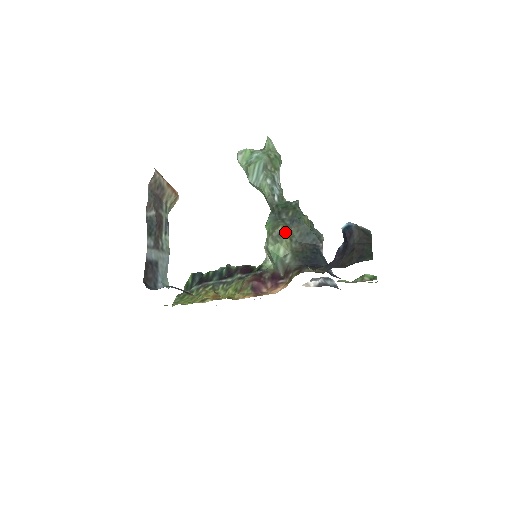
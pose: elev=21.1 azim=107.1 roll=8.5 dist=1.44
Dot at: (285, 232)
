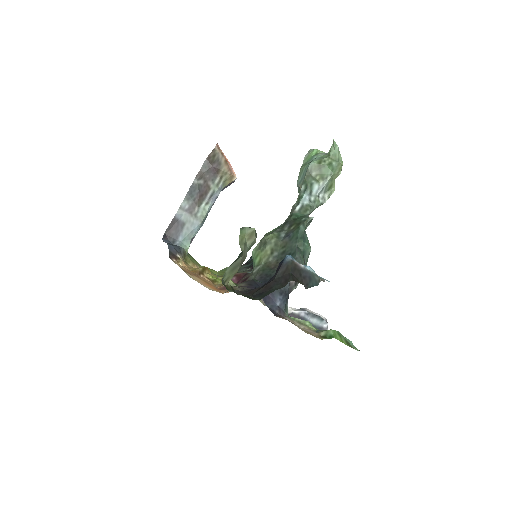
Dot at: (271, 242)
